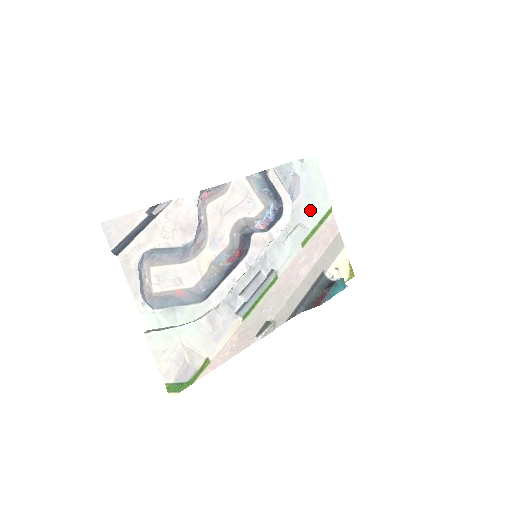
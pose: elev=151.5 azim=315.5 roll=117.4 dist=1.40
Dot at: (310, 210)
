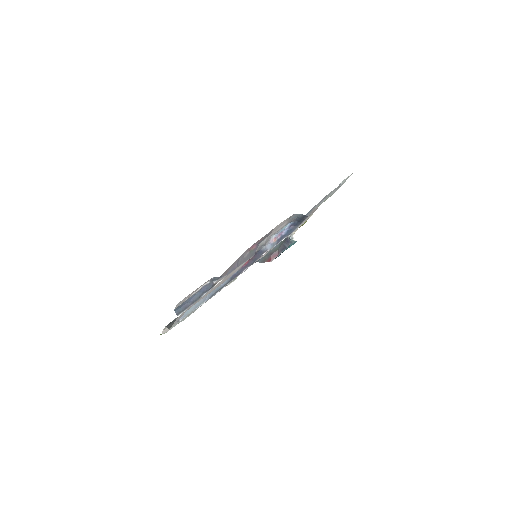
Dot at: occluded
